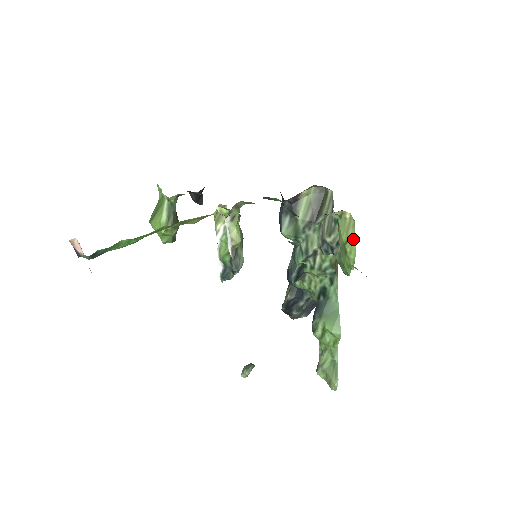
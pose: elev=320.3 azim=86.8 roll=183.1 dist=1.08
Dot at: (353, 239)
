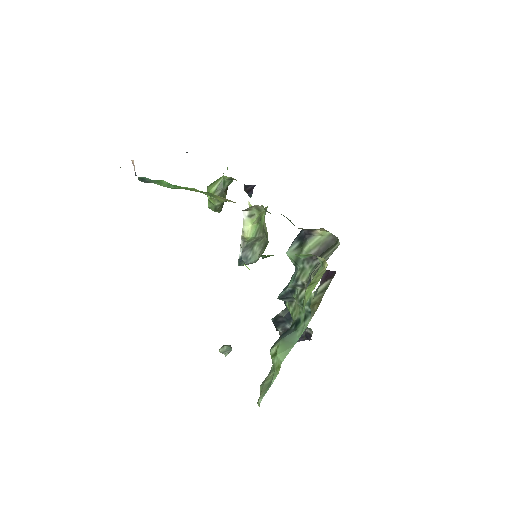
Dot at: (315, 284)
